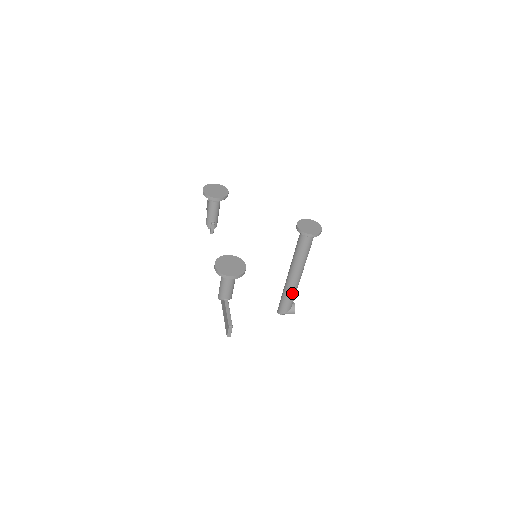
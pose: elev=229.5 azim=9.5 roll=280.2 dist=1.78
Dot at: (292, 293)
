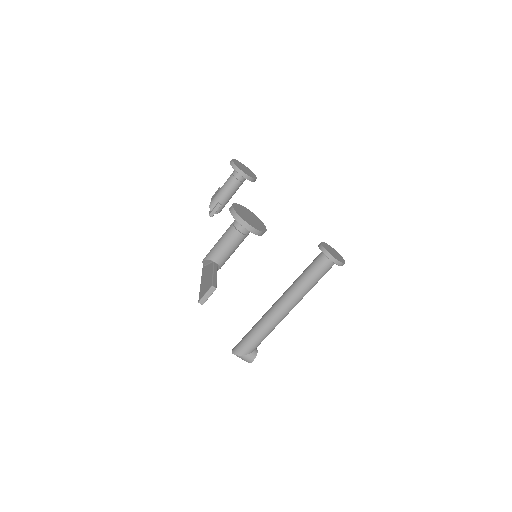
Dot at: (266, 330)
